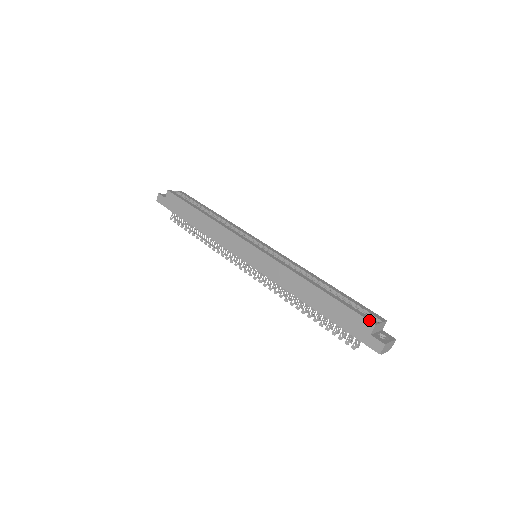
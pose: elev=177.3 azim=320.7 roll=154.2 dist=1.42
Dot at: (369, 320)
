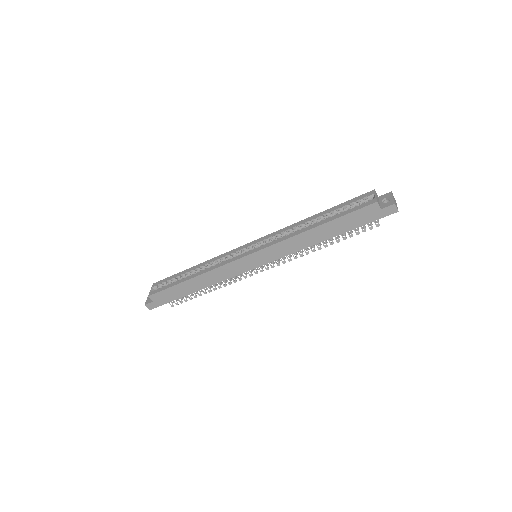
Dot at: (370, 204)
